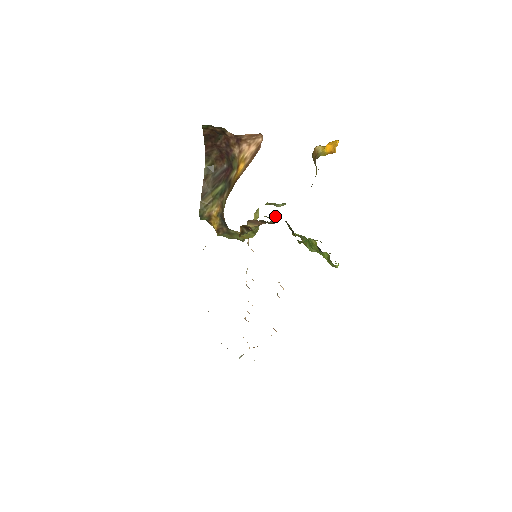
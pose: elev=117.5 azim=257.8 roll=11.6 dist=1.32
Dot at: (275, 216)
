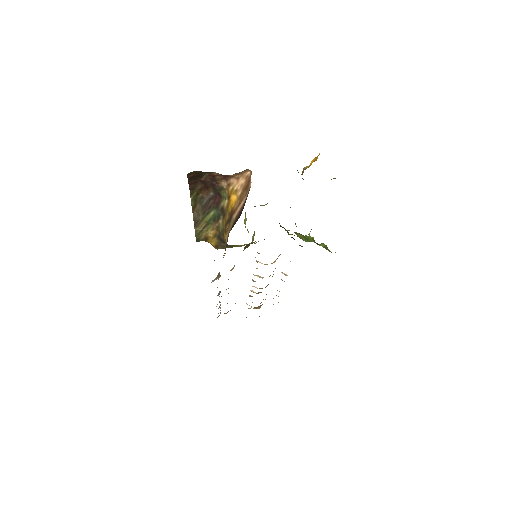
Dot at: occluded
